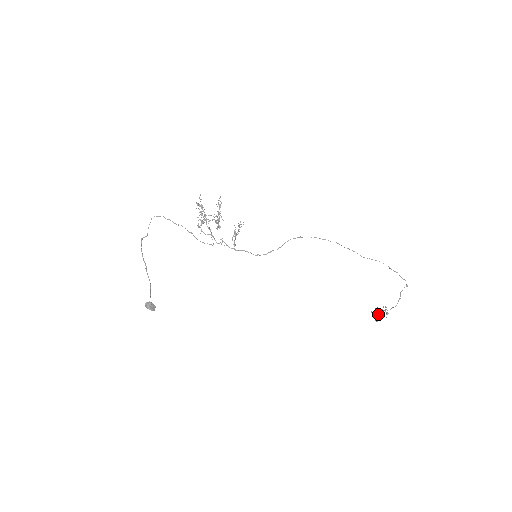
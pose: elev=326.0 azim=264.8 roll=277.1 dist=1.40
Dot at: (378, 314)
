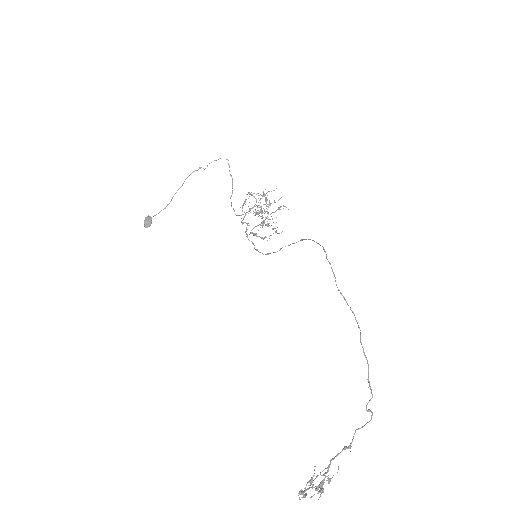
Dot at: occluded
